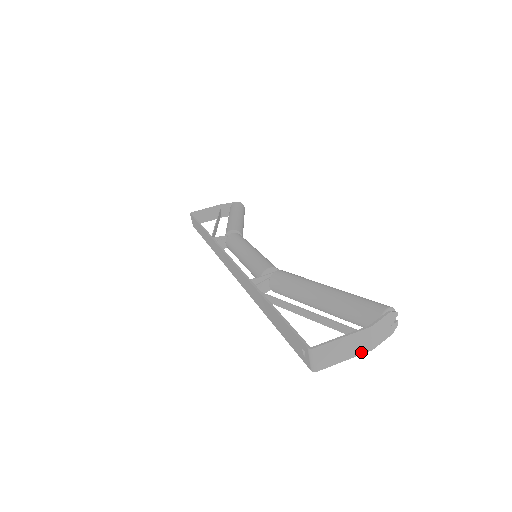
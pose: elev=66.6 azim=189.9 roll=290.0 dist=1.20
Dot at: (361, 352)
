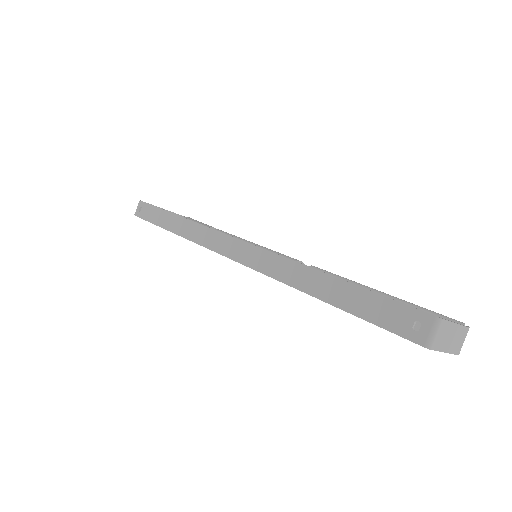
Dot at: (454, 351)
